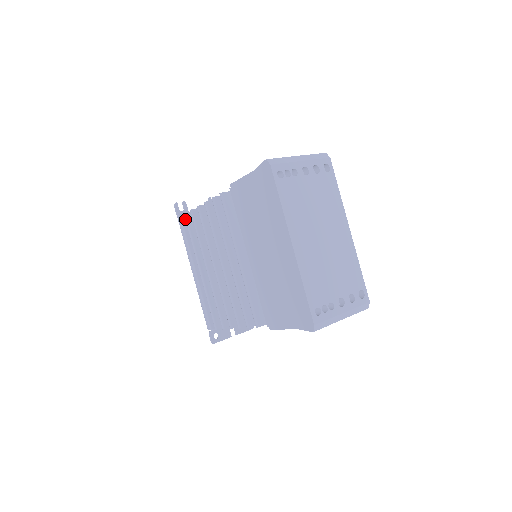
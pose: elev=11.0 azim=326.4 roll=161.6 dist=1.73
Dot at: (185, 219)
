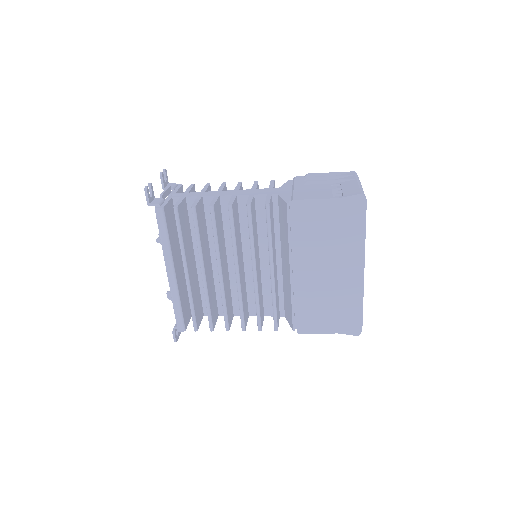
Dot at: (176, 214)
